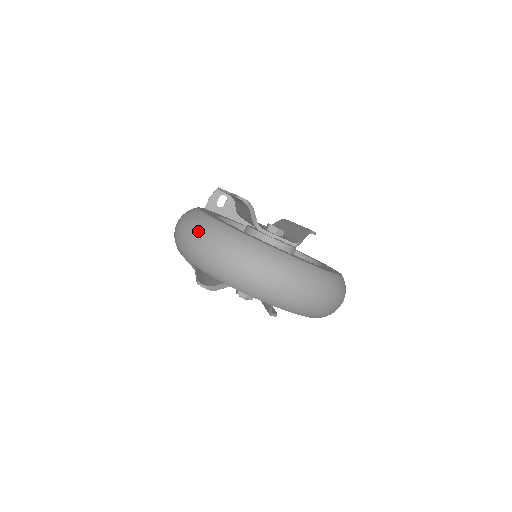
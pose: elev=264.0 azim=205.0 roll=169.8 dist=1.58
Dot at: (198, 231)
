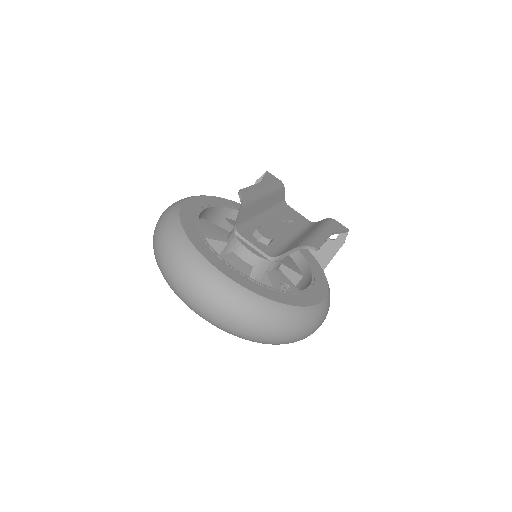
Dot at: (160, 225)
